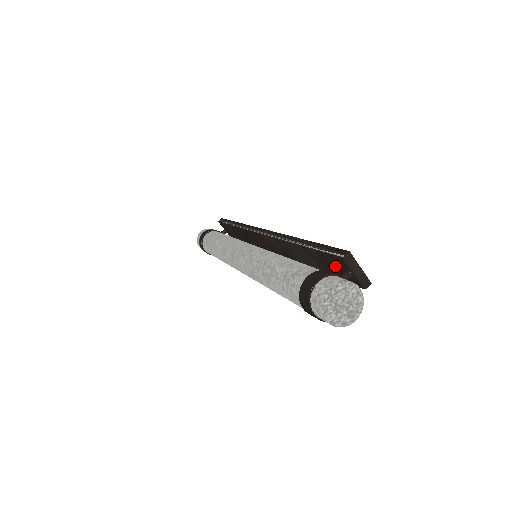
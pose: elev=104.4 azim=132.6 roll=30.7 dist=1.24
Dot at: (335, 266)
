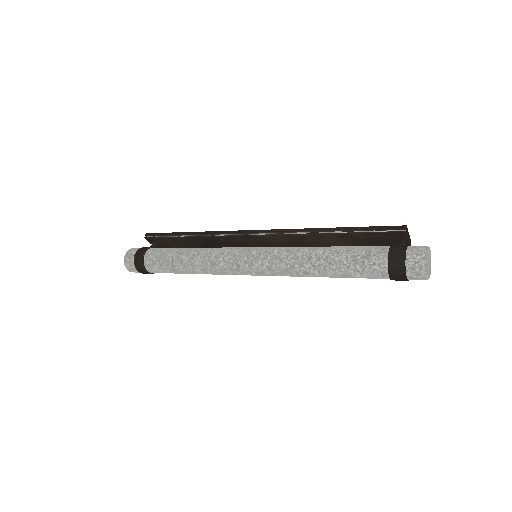
Dot at: (384, 240)
